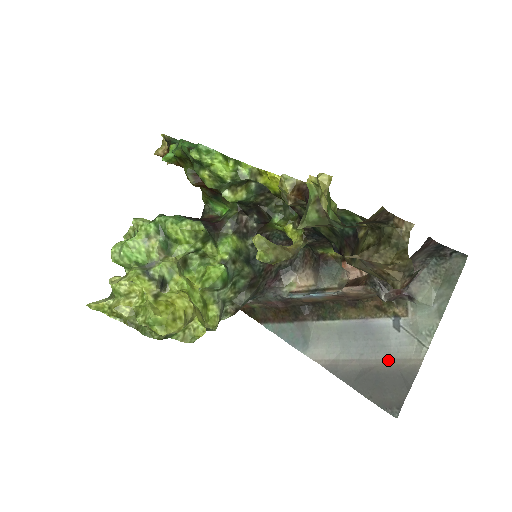
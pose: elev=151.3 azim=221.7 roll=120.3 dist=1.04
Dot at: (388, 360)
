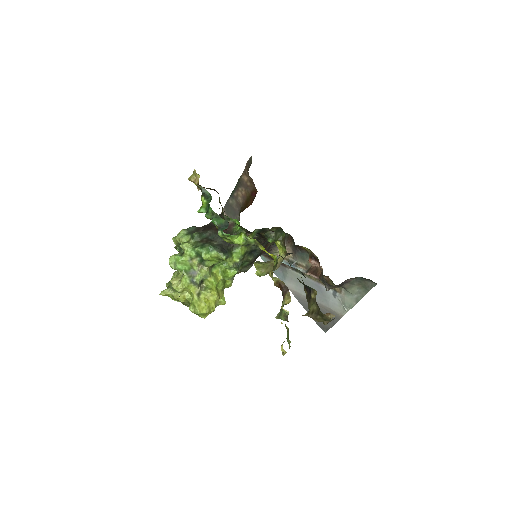
Dot at: (327, 307)
